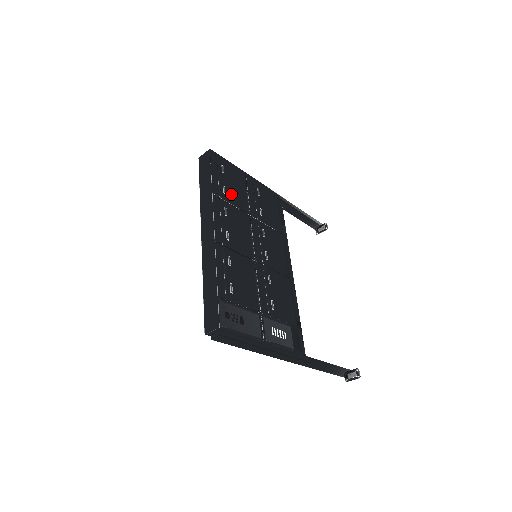
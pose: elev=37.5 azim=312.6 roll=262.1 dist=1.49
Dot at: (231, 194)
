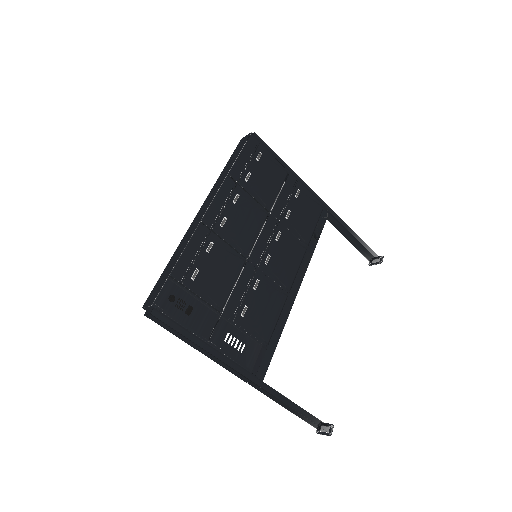
Dot at: (255, 184)
